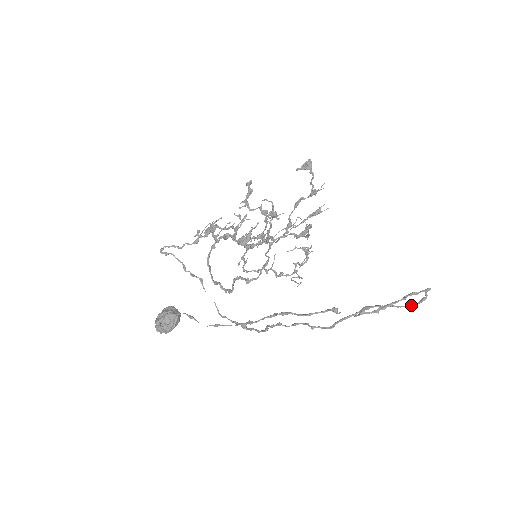
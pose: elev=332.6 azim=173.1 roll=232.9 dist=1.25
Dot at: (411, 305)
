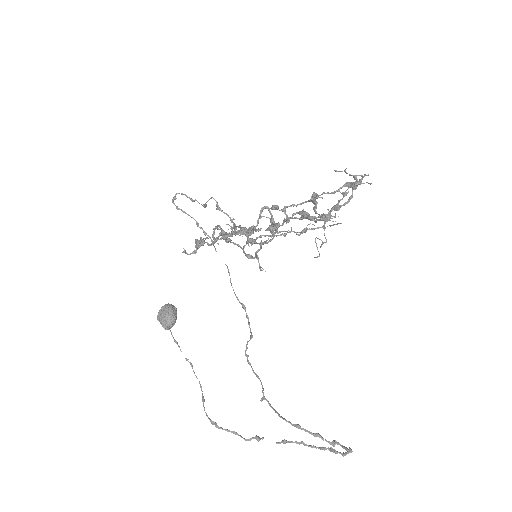
Dot at: occluded
